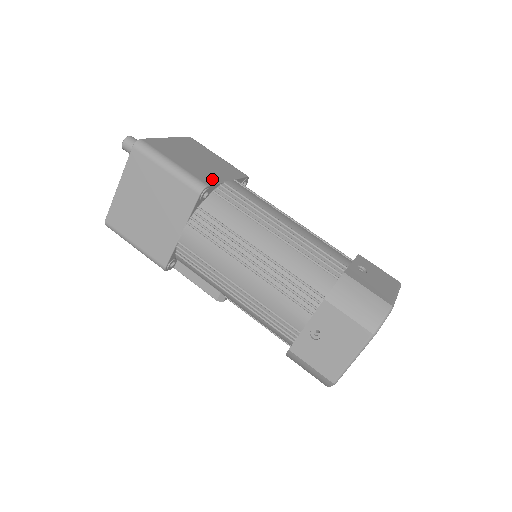
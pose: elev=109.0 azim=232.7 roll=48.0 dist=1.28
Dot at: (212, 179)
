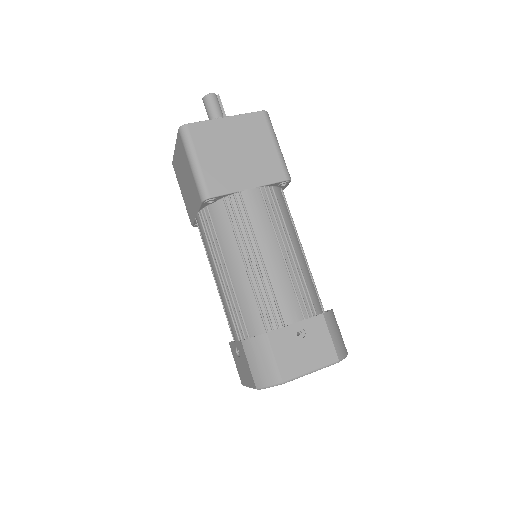
Dot at: (226, 187)
